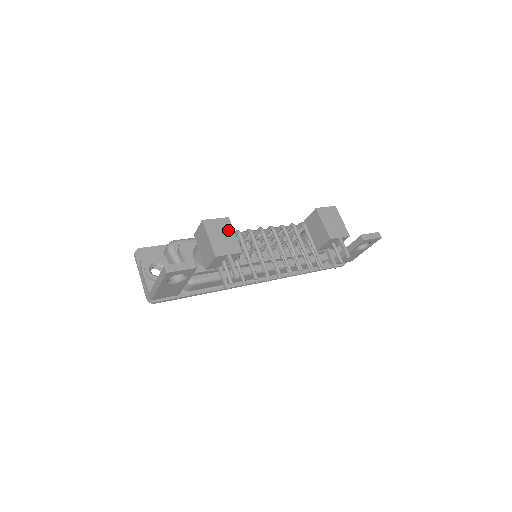
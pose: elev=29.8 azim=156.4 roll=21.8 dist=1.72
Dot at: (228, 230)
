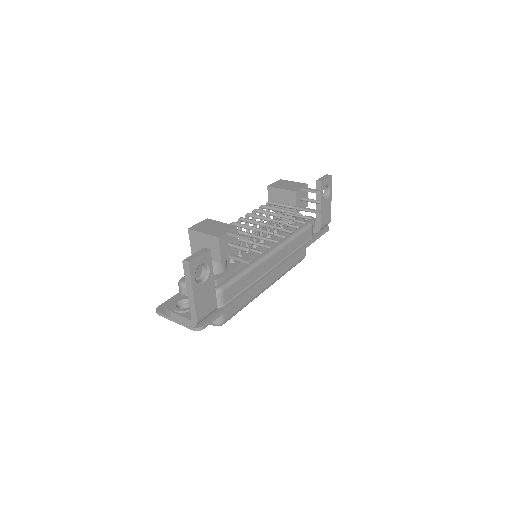
Dot at: (213, 223)
